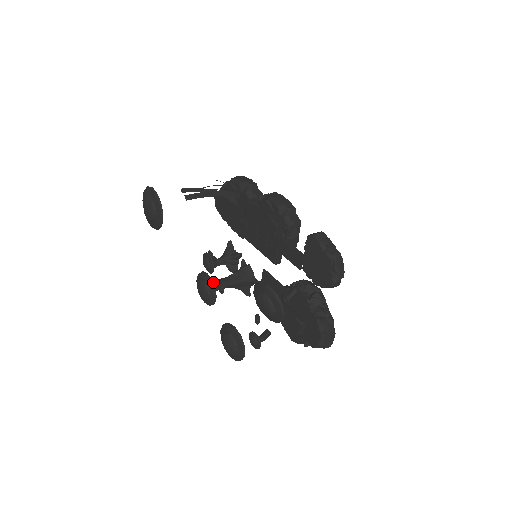
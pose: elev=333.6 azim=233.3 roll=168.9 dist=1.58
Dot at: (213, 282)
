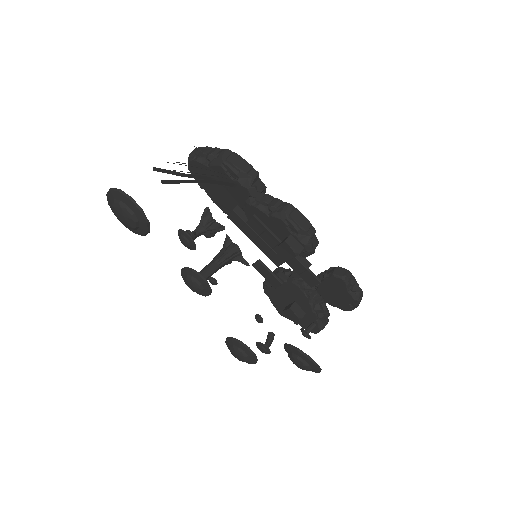
Dot at: (203, 275)
